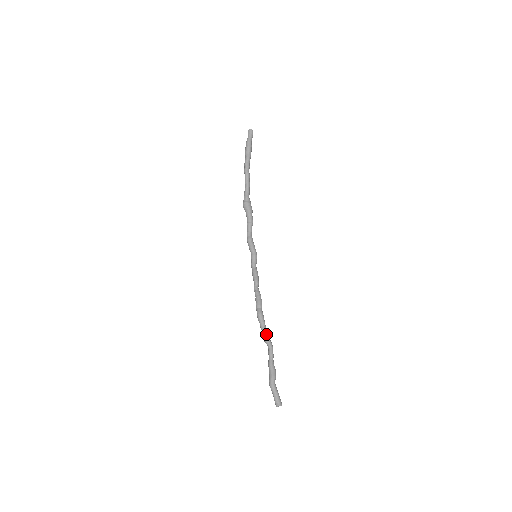
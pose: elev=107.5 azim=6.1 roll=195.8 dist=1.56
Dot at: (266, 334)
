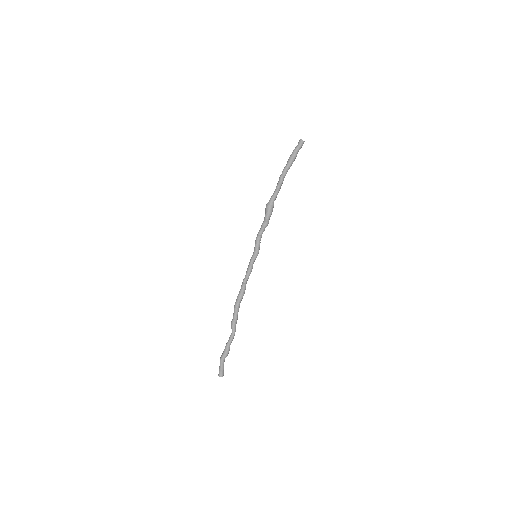
Dot at: (234, 322)
